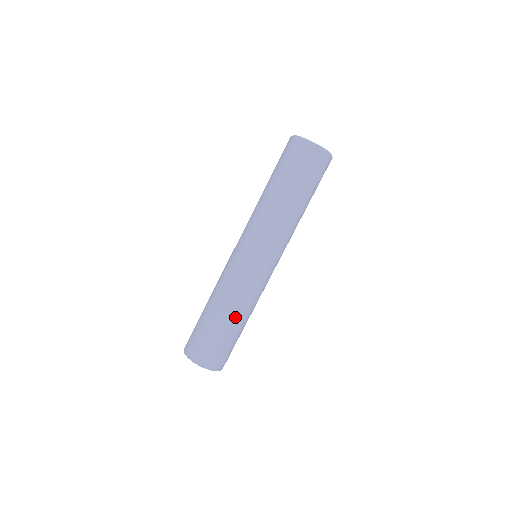
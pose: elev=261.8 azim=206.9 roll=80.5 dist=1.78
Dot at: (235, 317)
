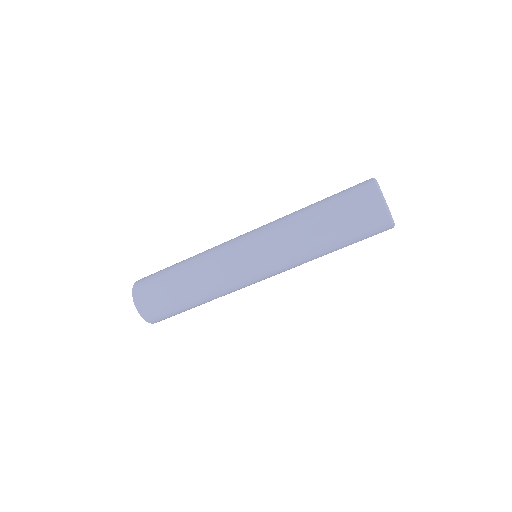
Dot at: (205, 302)
